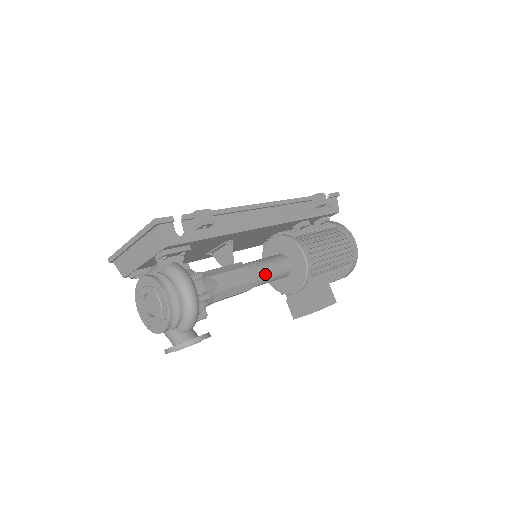
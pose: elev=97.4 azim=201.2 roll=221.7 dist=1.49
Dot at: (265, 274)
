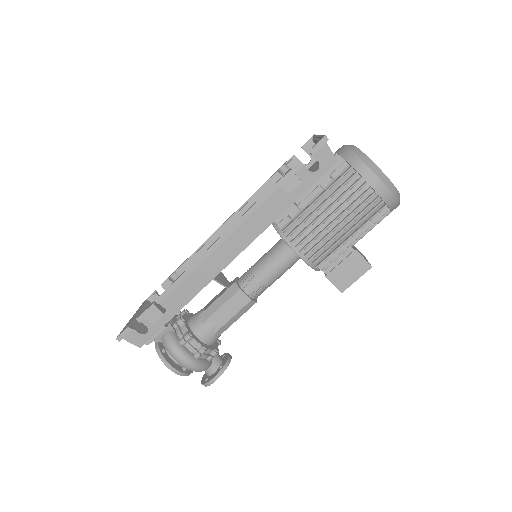
Dot at: (265, 282)
